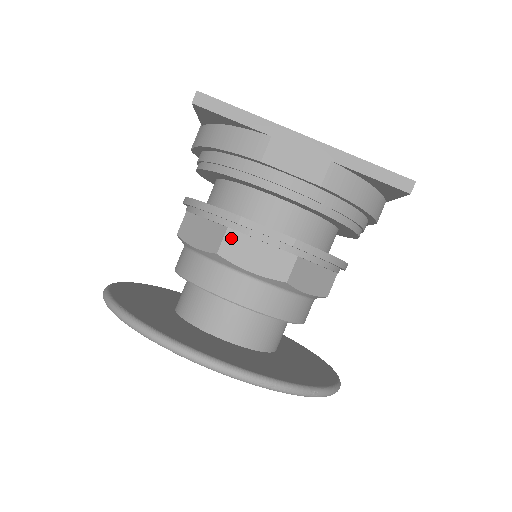
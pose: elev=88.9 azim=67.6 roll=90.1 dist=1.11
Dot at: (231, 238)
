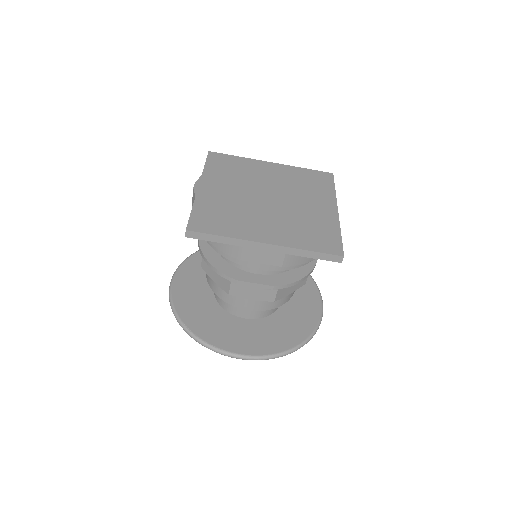
Dot at: (235, 287)
